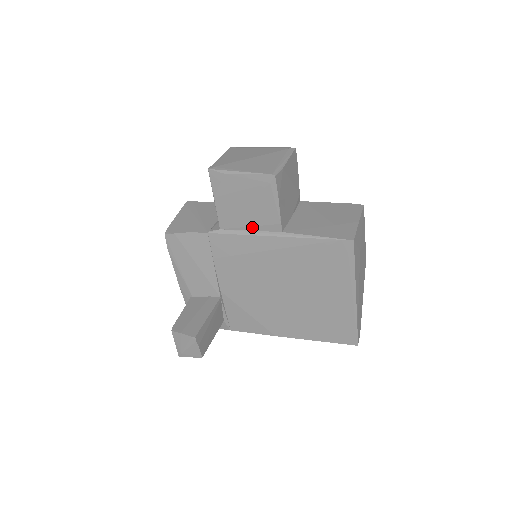
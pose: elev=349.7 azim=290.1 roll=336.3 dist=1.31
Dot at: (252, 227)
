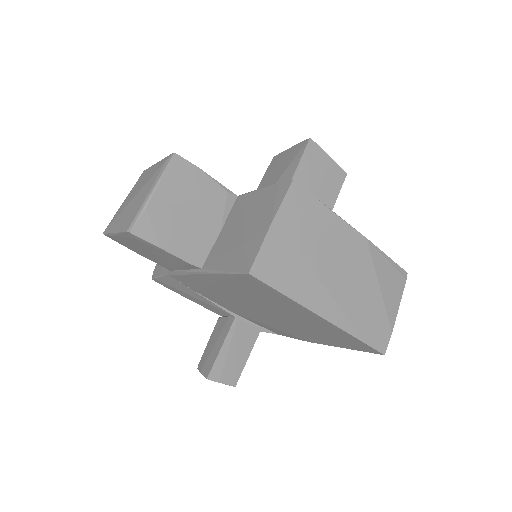
Dot at: (181, 268)
